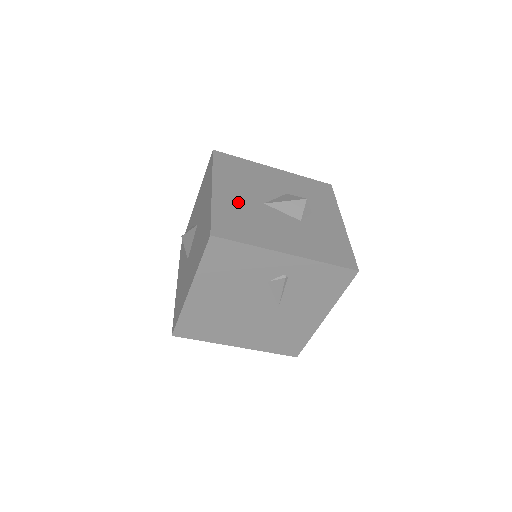
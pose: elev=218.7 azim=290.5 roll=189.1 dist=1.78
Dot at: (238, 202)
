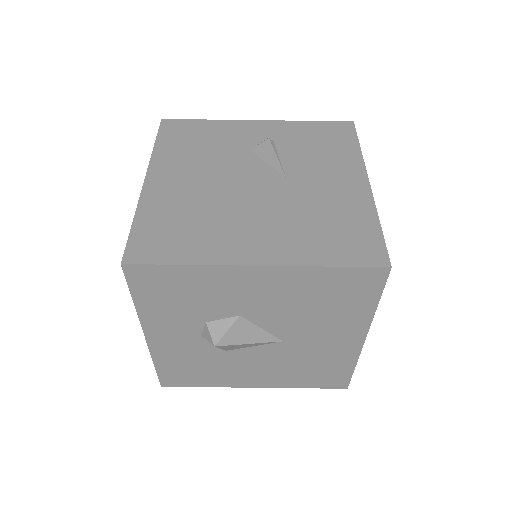
Dot at: occluded
